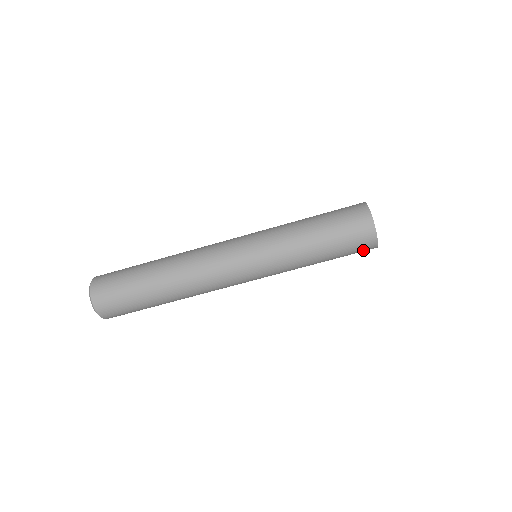
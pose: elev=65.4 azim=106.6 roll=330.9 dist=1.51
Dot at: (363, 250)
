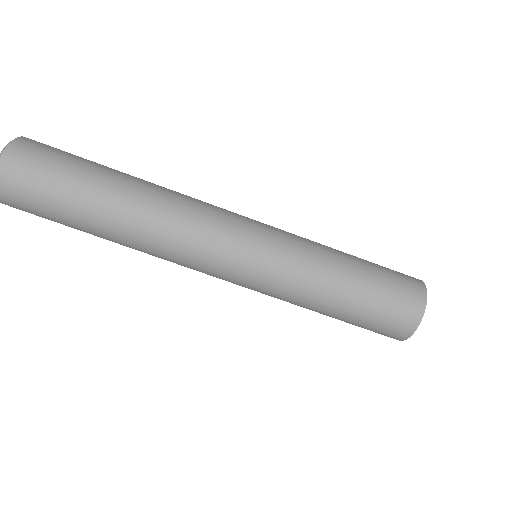
Dot at: (401, 316)
